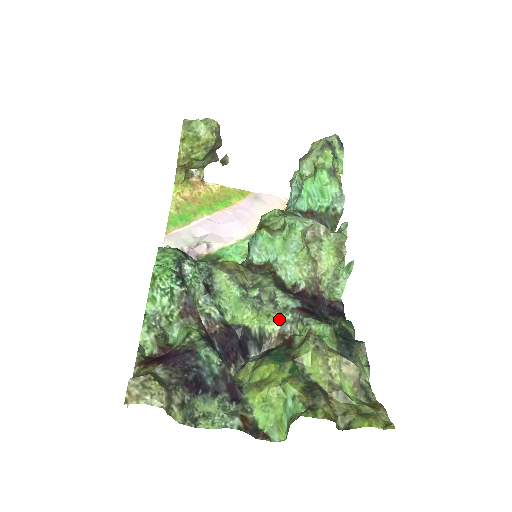
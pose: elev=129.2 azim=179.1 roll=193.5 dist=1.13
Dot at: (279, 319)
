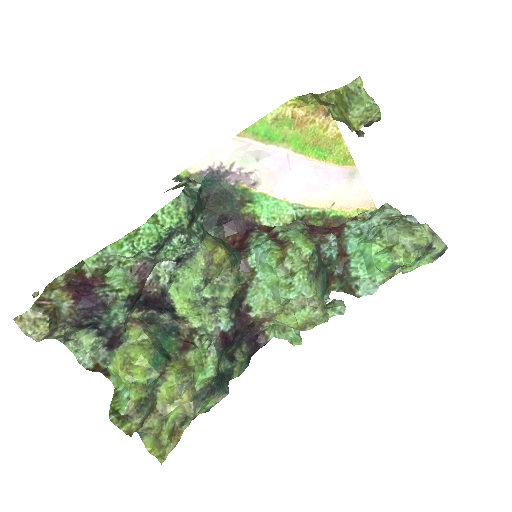
Dot at: (203, 323)
